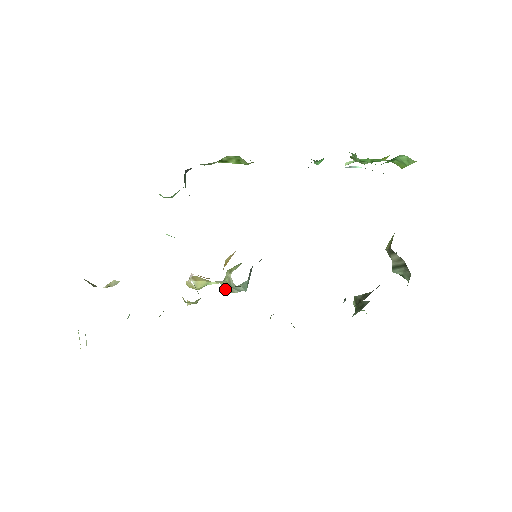
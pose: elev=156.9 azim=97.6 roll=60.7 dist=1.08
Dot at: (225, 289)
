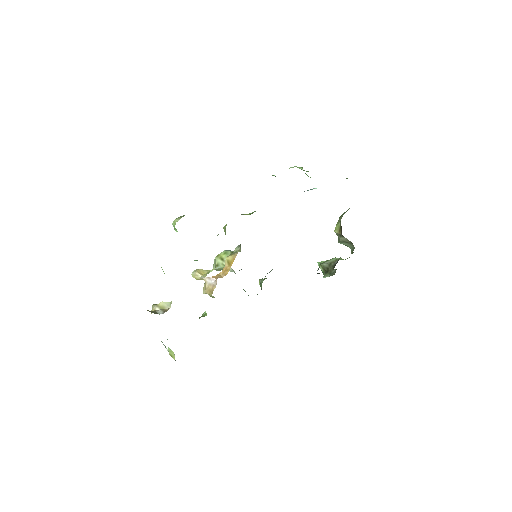
Dot at: occluded
